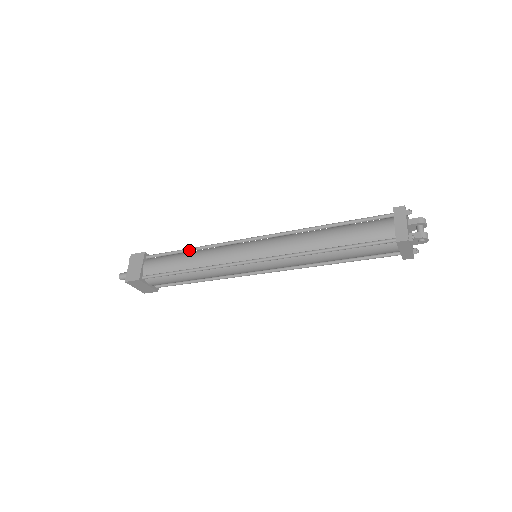
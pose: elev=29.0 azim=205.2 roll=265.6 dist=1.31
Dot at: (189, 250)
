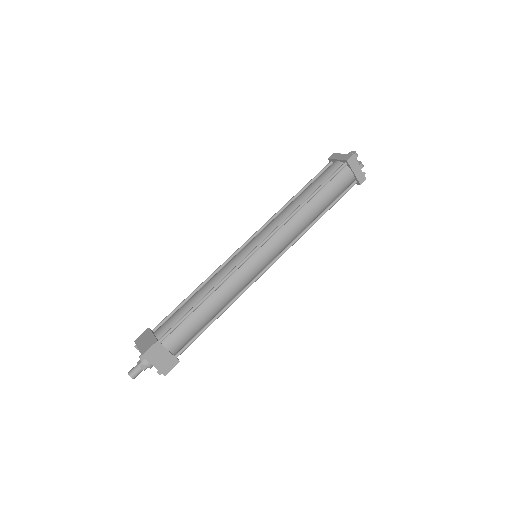
Dot at: (204, 301)
